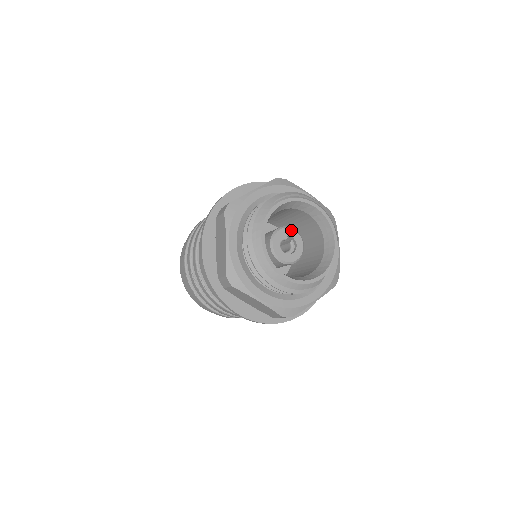
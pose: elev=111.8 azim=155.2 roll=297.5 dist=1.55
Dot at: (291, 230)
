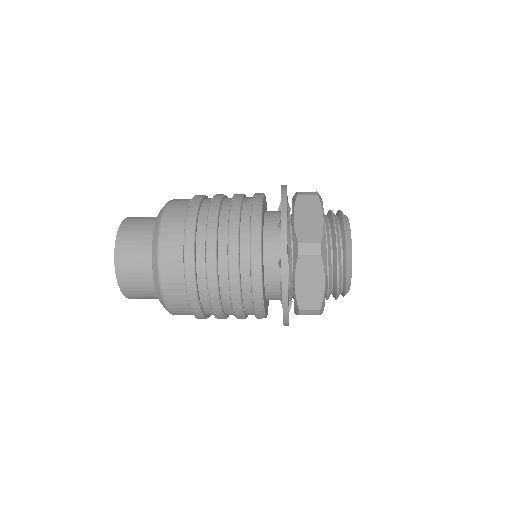
Dot at: occluded
